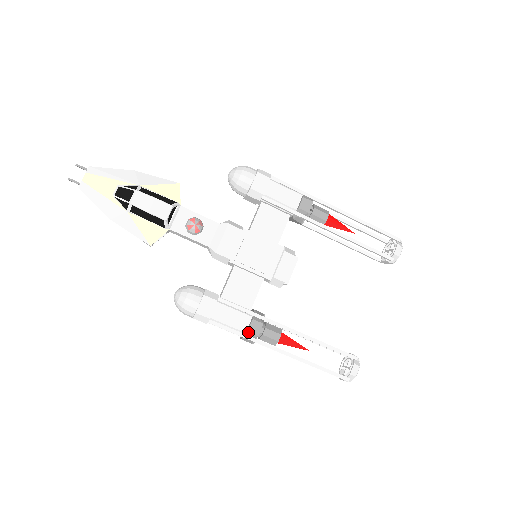
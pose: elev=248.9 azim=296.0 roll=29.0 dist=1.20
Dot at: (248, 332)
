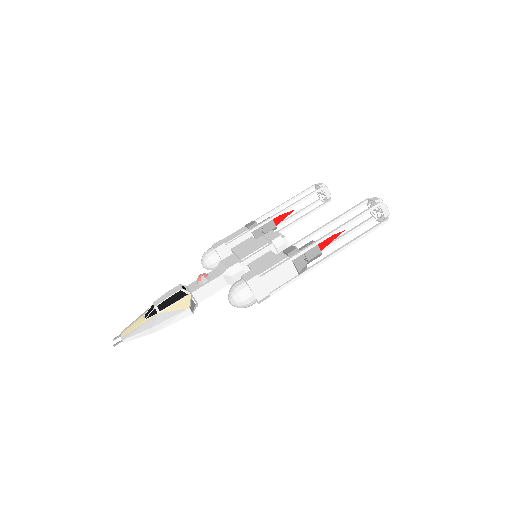
Dot at: (288, 254)
